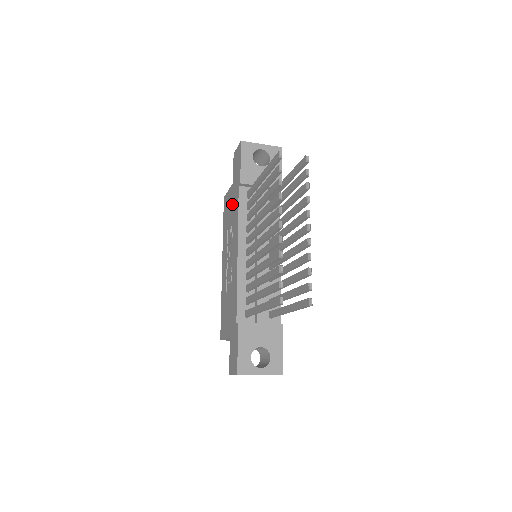
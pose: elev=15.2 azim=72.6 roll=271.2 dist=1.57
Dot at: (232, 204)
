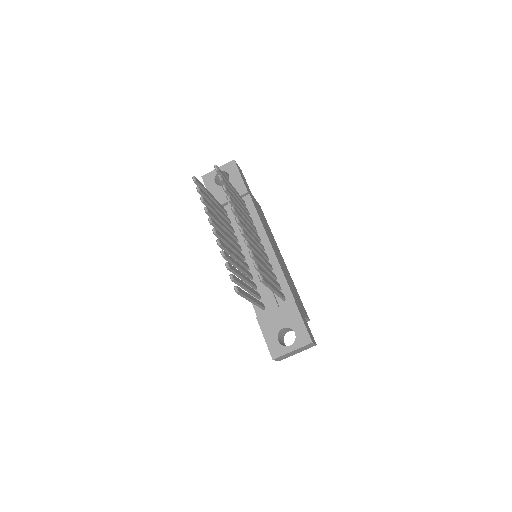
Dot at: occluded
